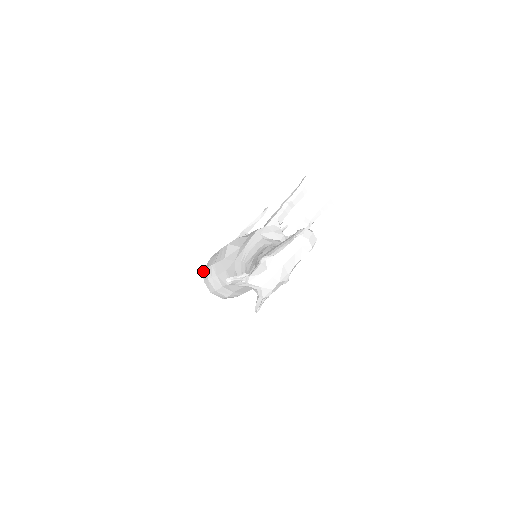
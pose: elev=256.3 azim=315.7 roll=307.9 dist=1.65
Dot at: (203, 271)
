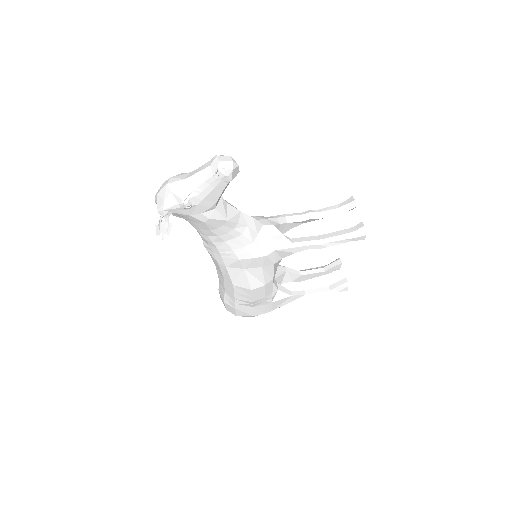
Dot at: occluded
